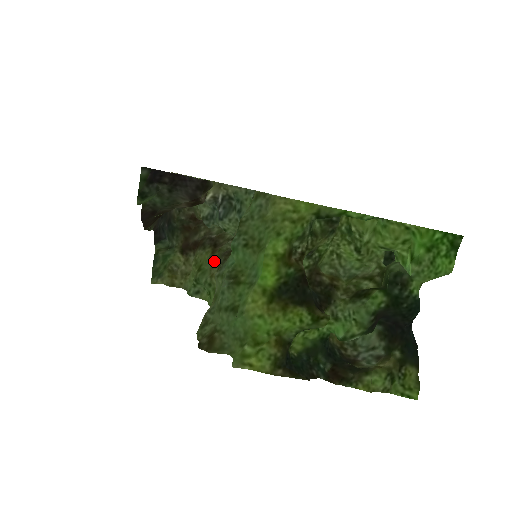
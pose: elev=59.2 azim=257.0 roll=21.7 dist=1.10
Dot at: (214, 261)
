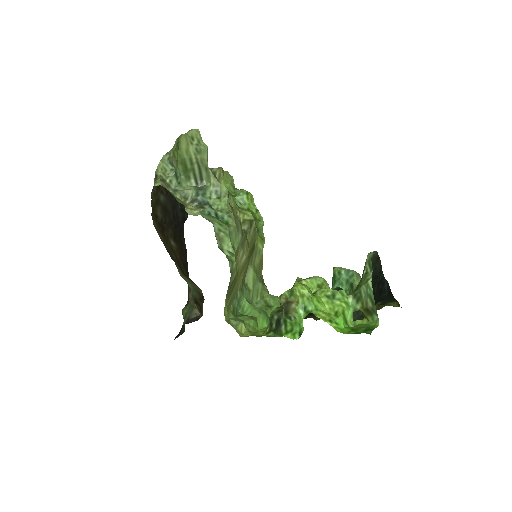
Dot at: occluded
